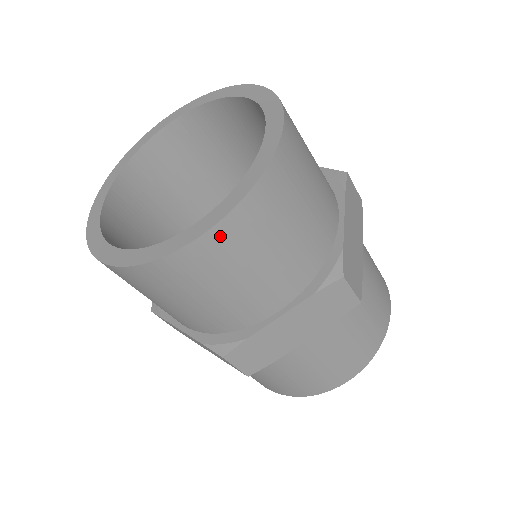
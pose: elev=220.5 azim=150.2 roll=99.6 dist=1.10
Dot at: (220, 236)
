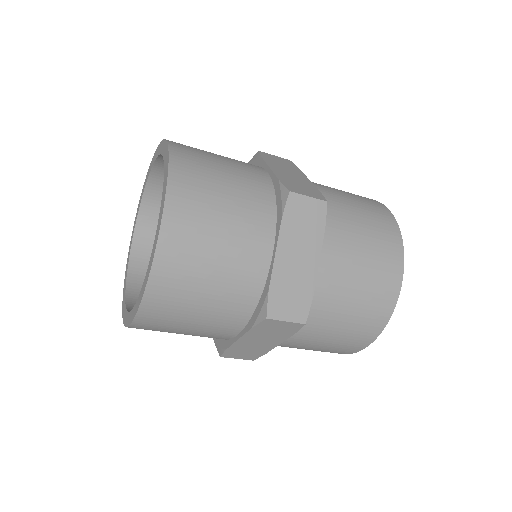
Dot at: (172, 224)
